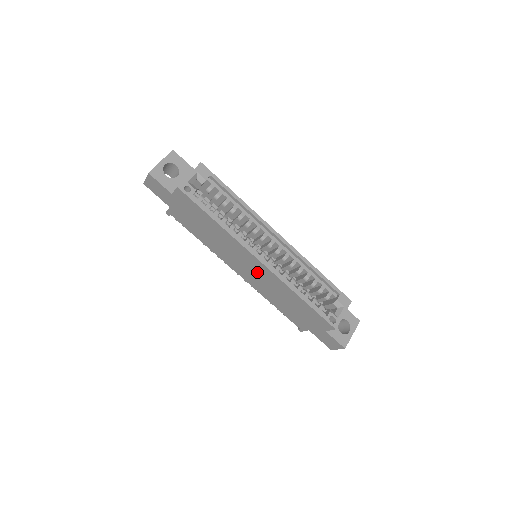
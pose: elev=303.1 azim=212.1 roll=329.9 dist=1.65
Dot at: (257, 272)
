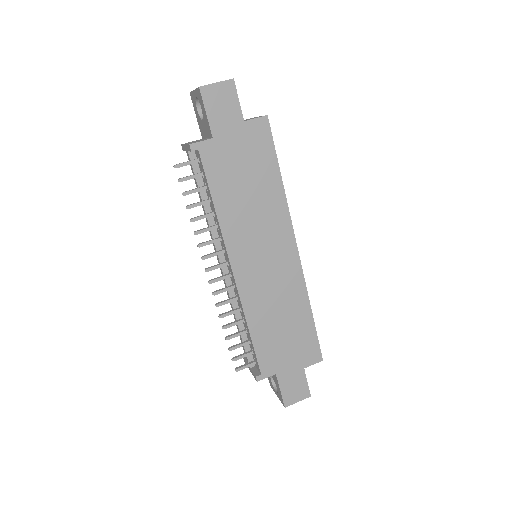
Dot at: (276, 268)
